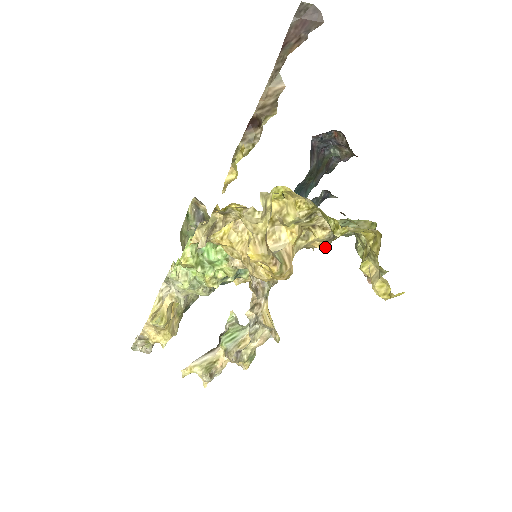
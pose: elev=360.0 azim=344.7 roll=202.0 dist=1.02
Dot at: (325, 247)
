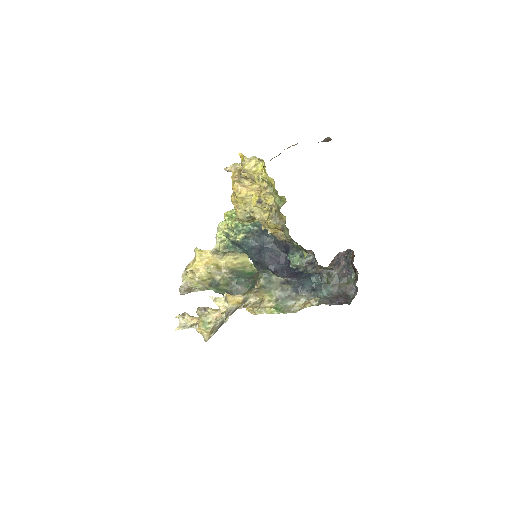
Dot at: (268, 221)
